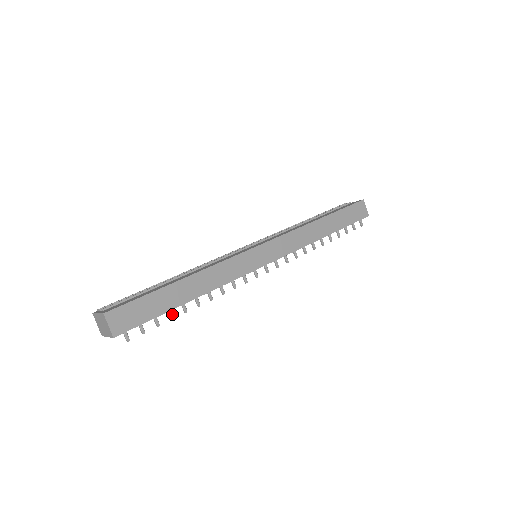
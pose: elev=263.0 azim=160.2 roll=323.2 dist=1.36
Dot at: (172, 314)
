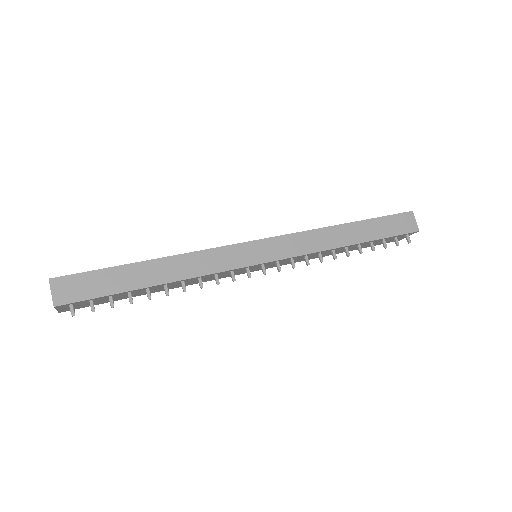
Dot at: (131, 297)
